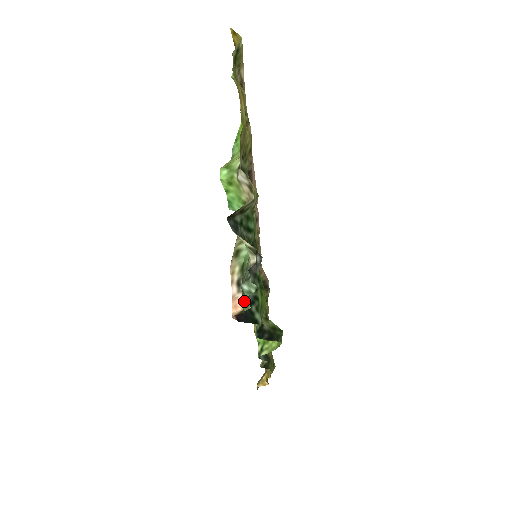
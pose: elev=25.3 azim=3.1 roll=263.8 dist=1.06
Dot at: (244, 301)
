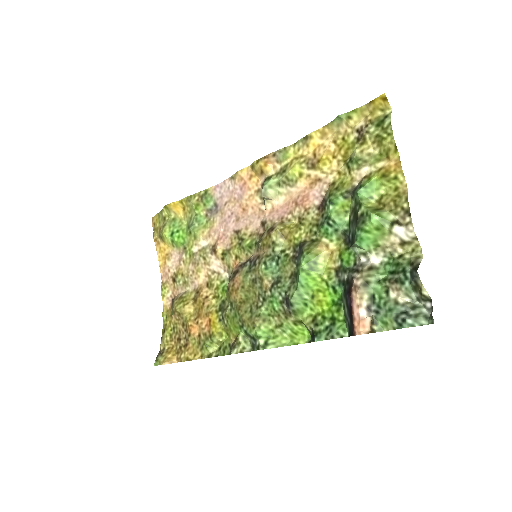
Dot at: (376, 324)
